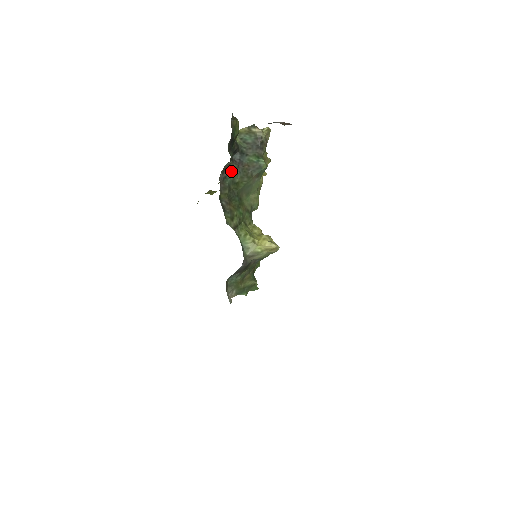
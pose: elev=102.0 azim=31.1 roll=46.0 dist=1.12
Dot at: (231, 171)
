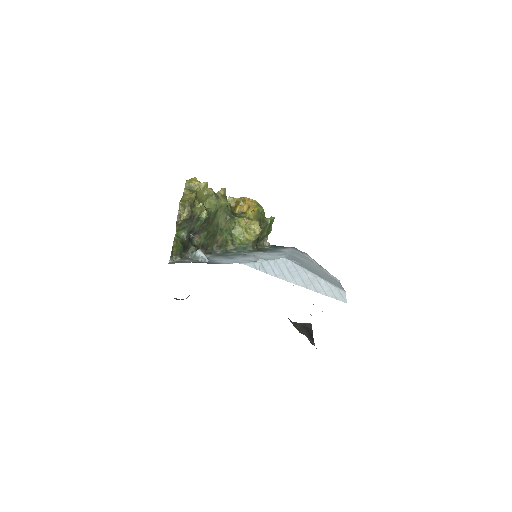
Dot at: (200, 243)
